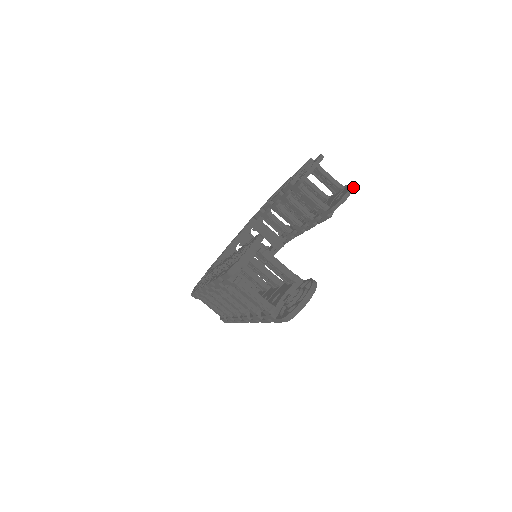
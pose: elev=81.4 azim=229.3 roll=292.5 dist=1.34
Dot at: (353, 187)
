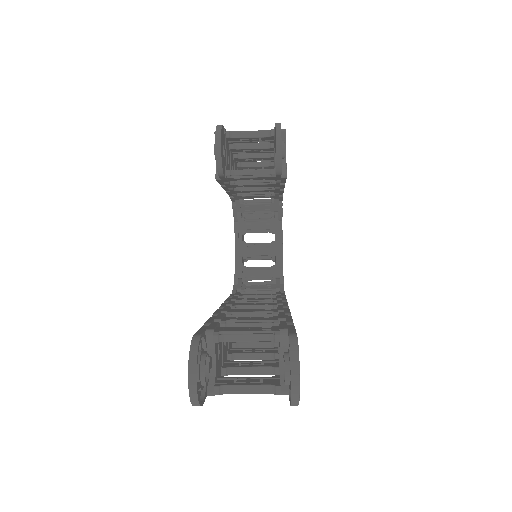
Dot at: (278, 134)
